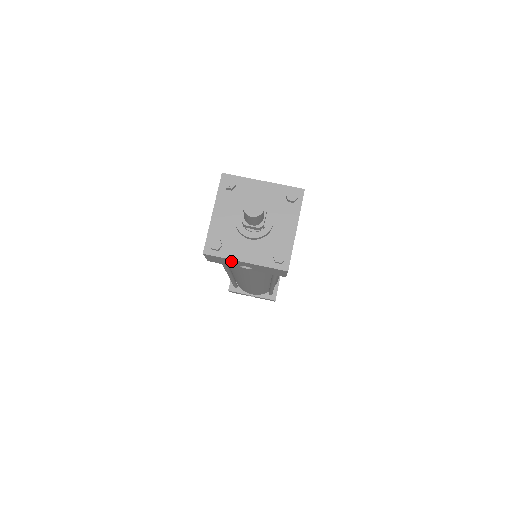
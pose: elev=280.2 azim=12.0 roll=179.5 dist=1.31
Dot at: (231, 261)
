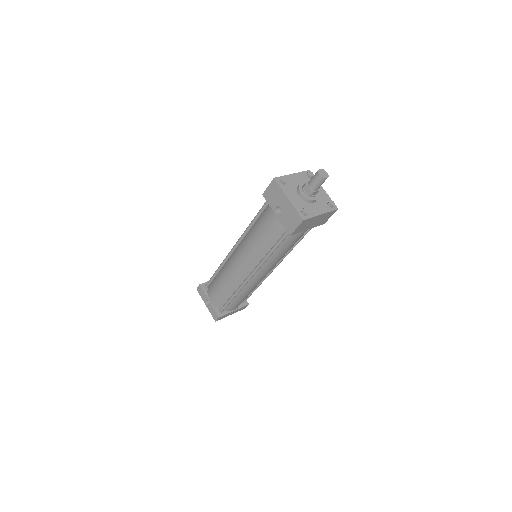
Dot at: (280, 196)
